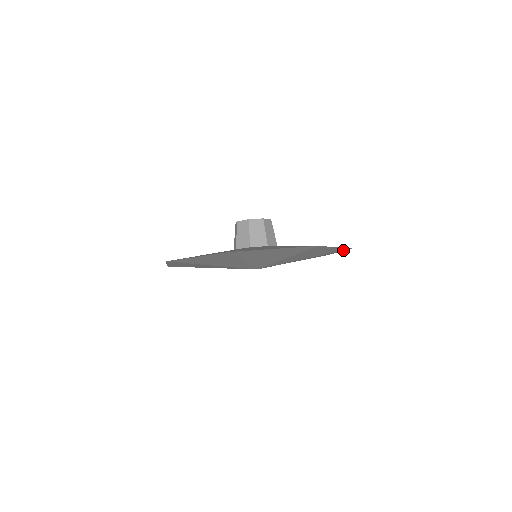
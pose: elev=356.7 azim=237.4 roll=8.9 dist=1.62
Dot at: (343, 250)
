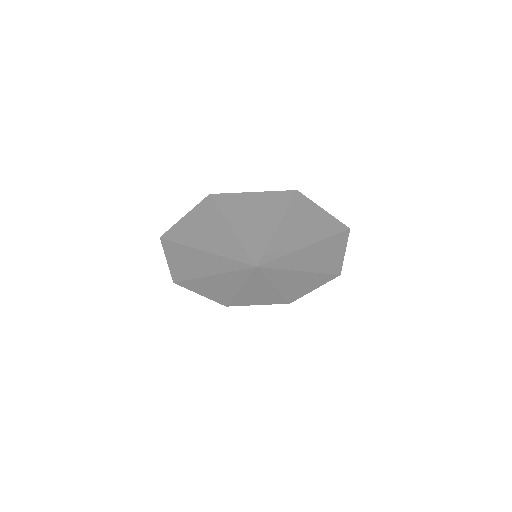
Dot at: (299, 200)
